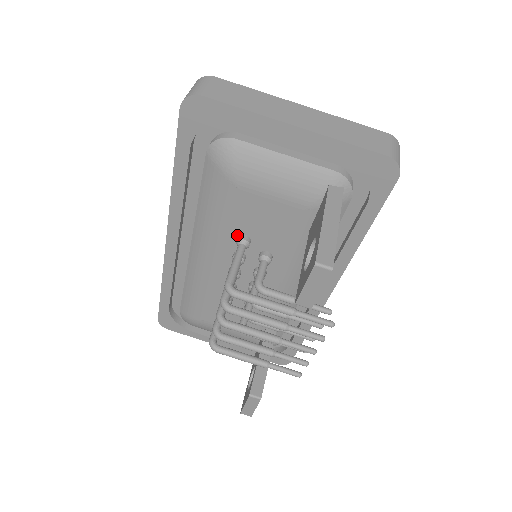
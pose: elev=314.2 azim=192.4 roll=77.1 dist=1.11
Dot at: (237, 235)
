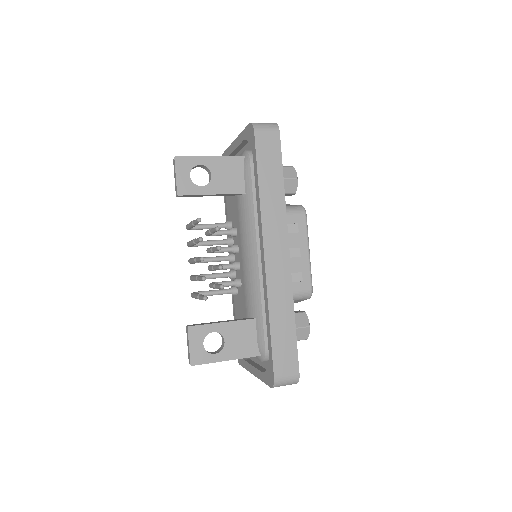
Dot at: occluded
